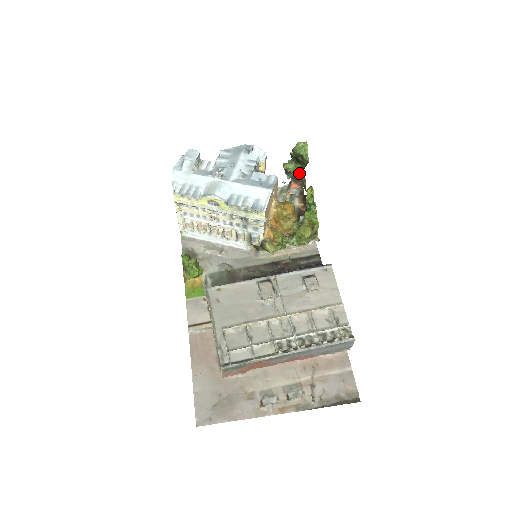
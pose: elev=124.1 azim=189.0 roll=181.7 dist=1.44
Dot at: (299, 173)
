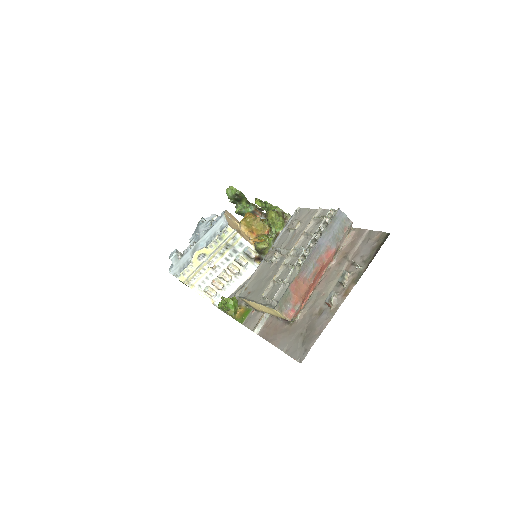
Dot at: (249, 207)
